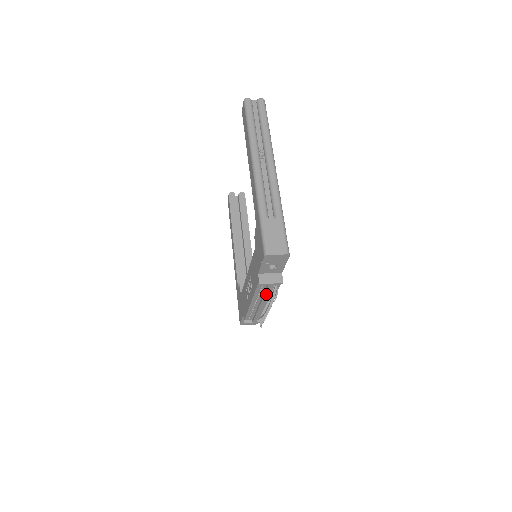
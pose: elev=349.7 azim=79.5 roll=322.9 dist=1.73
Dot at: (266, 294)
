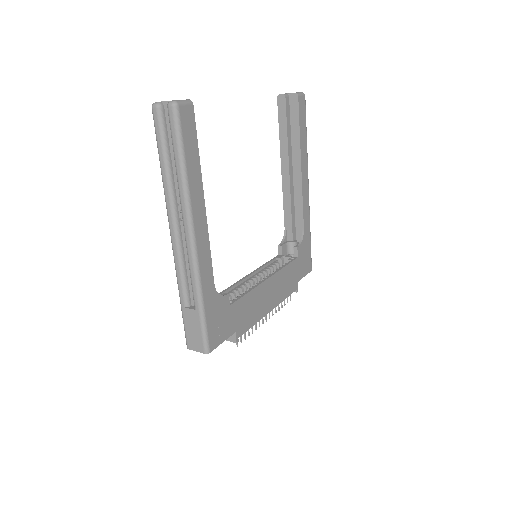
Dot at: occluded
